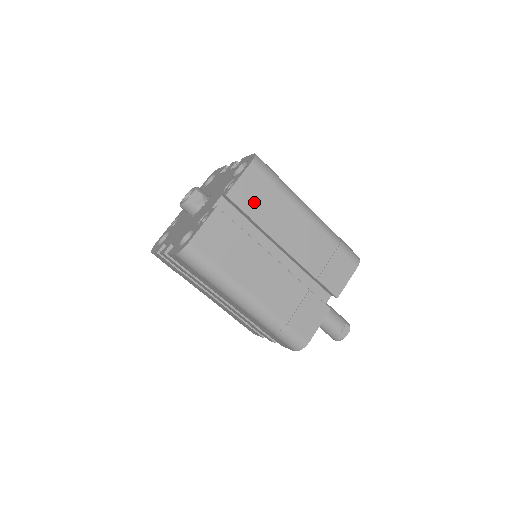
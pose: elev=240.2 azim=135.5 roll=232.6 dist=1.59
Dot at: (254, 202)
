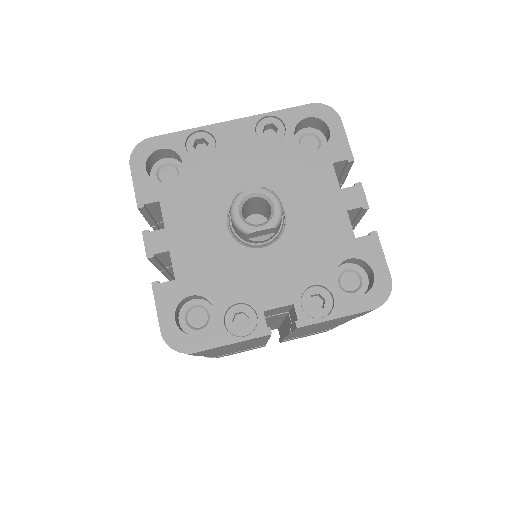
Dot at: (317, 326)
